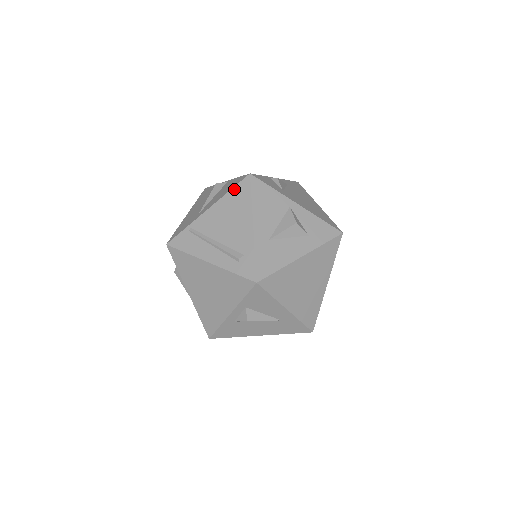
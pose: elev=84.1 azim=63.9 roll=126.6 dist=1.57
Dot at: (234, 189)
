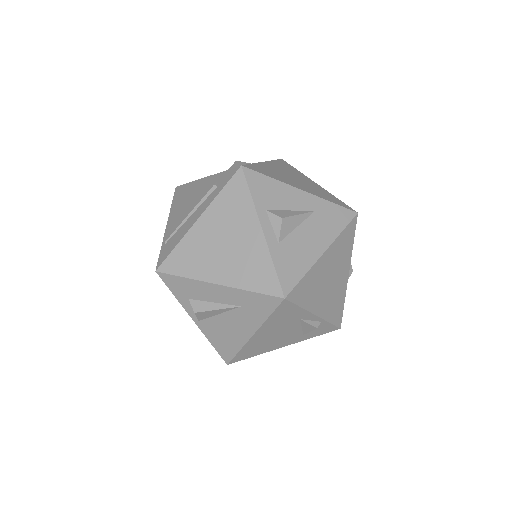
Dot at: (173, 200)
